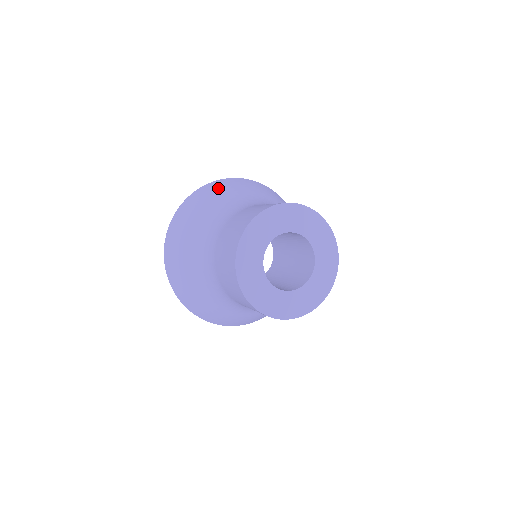
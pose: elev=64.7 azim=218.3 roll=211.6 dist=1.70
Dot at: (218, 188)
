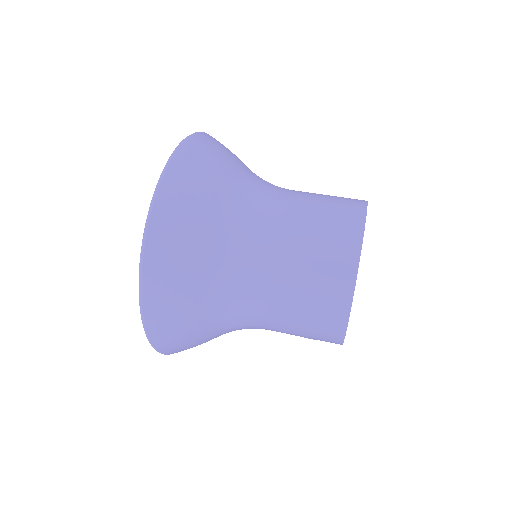
Dot at: (216, 147)
